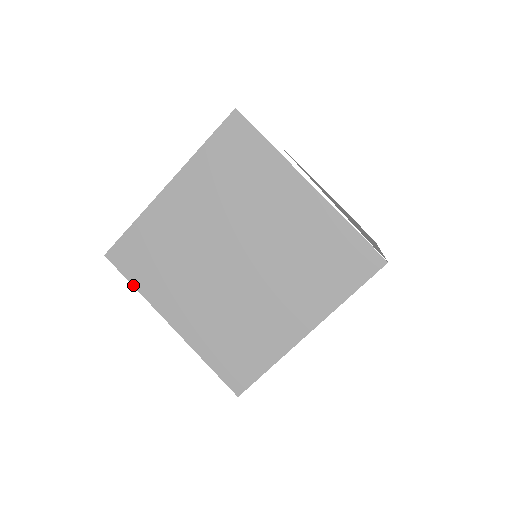
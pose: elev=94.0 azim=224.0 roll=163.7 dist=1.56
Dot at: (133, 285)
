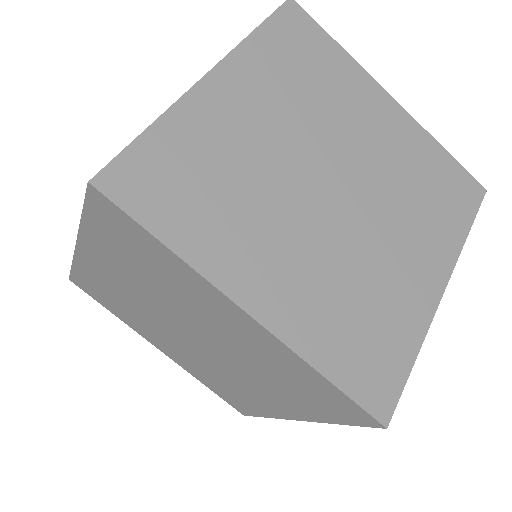
Dot at: (161, 240)
